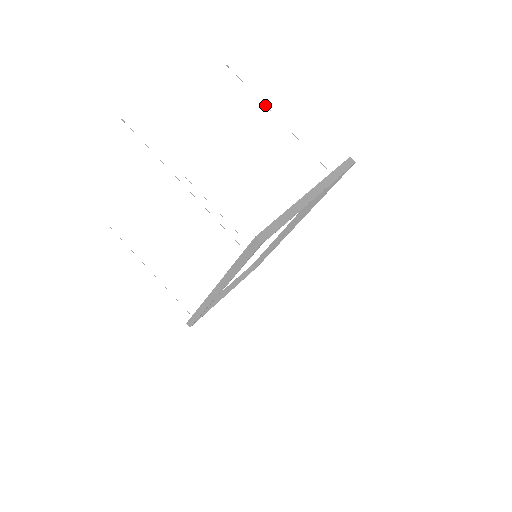
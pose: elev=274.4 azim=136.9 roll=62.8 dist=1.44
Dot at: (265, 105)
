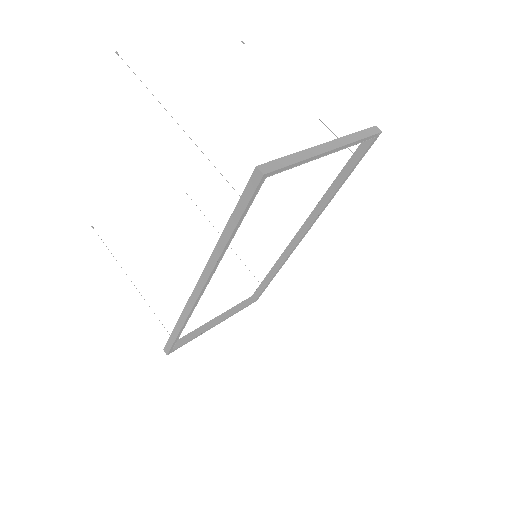
Dot at: occluded
